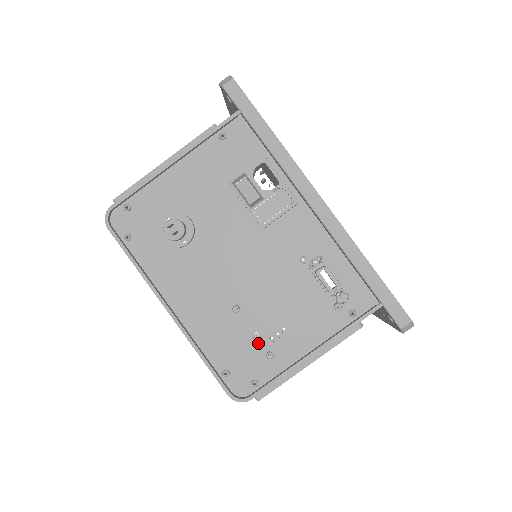
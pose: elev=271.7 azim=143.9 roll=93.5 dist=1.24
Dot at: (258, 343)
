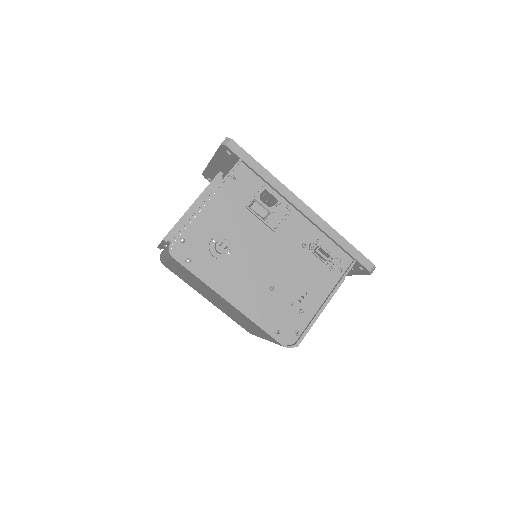
Dot at: (292, 306)
